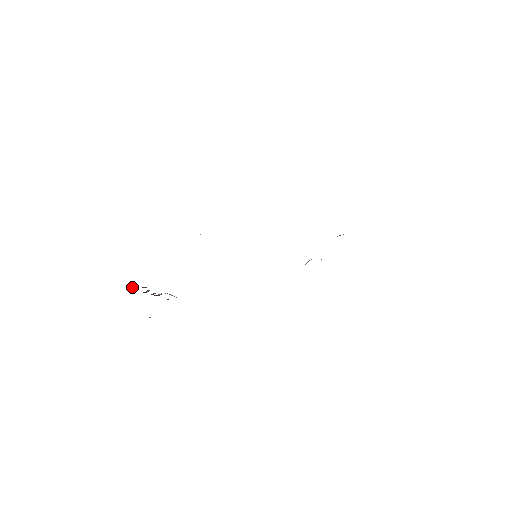
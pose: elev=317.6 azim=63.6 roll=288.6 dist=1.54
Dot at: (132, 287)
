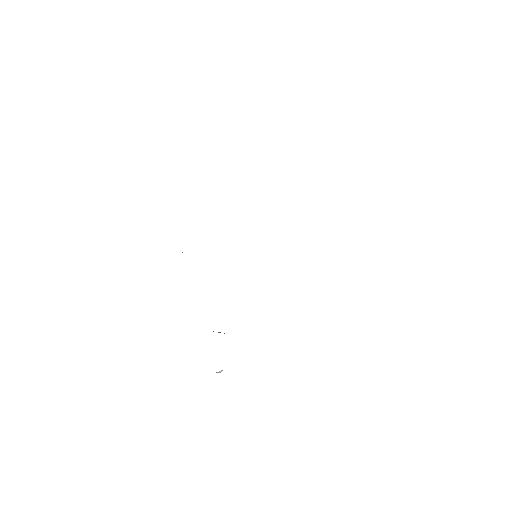
Dot at: occluded
